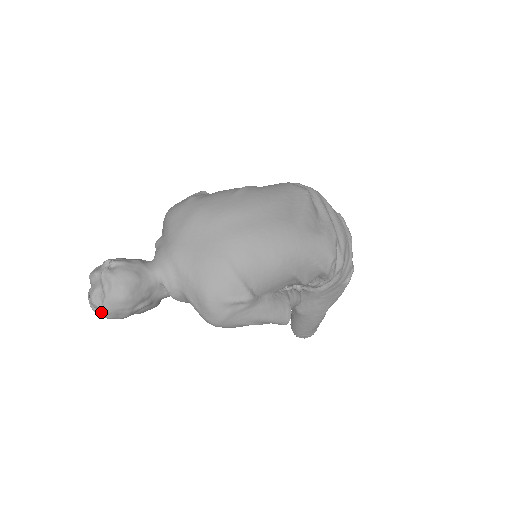
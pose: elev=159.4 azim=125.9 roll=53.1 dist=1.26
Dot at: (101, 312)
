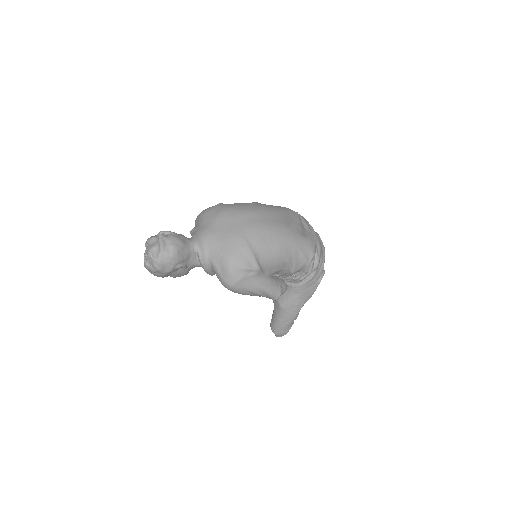
Dot at: (154, 264)
